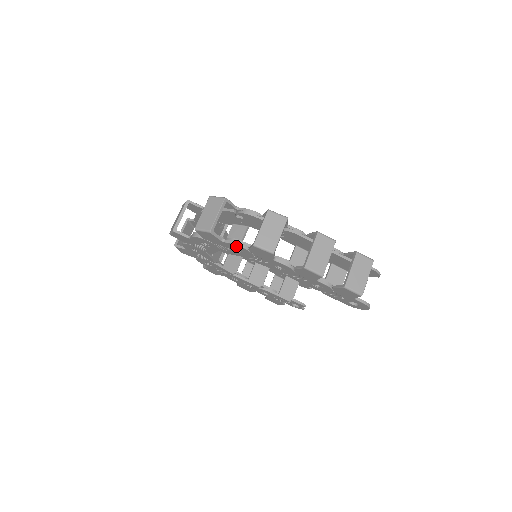
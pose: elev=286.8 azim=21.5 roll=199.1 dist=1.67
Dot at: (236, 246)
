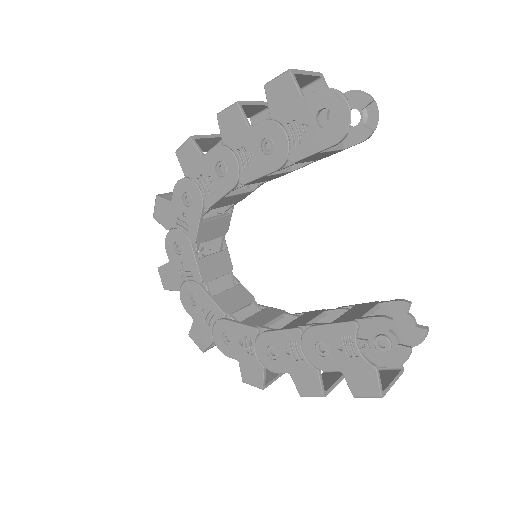
Dot at: (178, 189)
